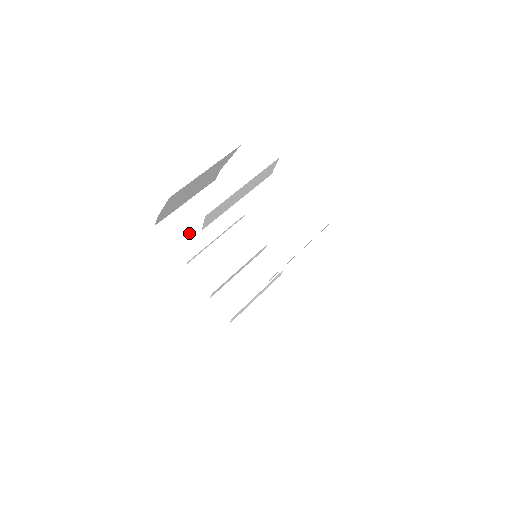
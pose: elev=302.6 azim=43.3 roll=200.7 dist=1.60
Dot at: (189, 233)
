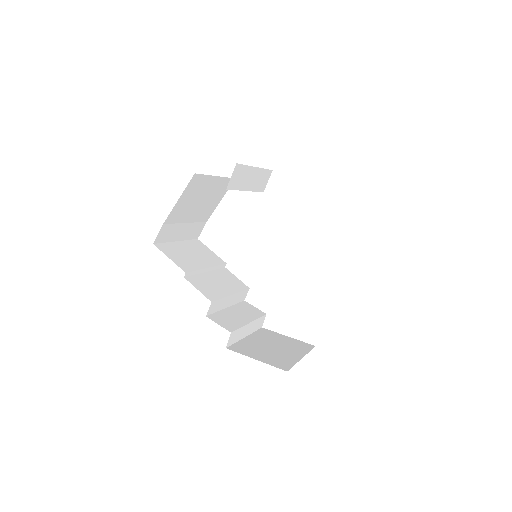
Dot at: (183, 258)
